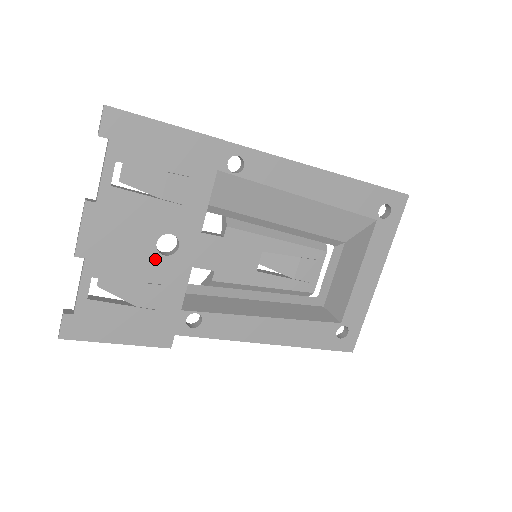
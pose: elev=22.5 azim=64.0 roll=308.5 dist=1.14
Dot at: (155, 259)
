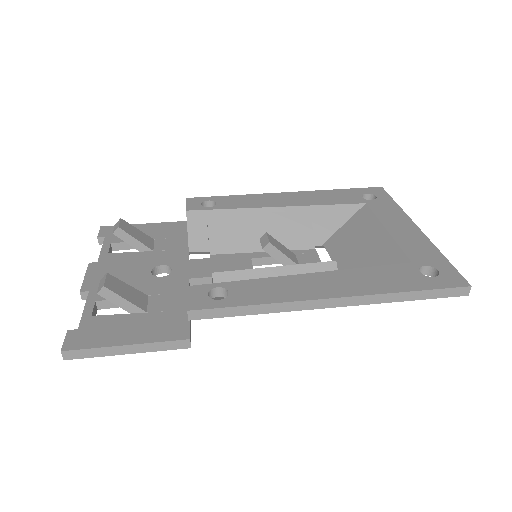
Dot at: occluded
